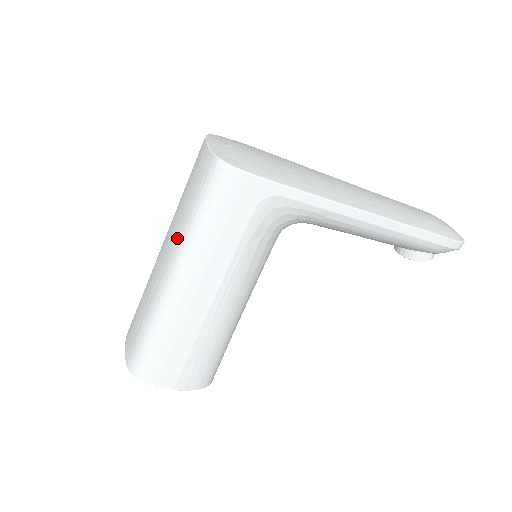
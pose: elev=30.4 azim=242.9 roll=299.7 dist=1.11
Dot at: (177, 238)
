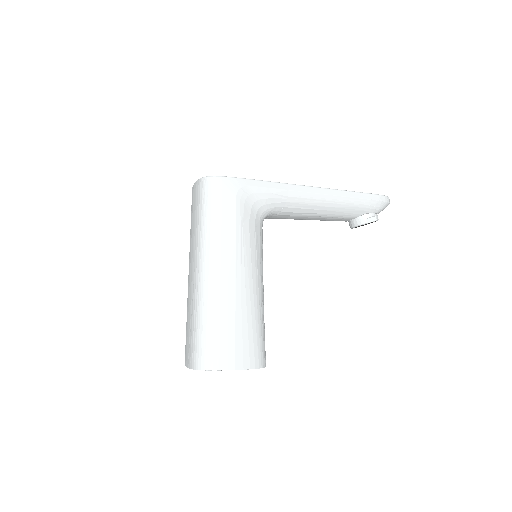
Dot at: (195, 243)
